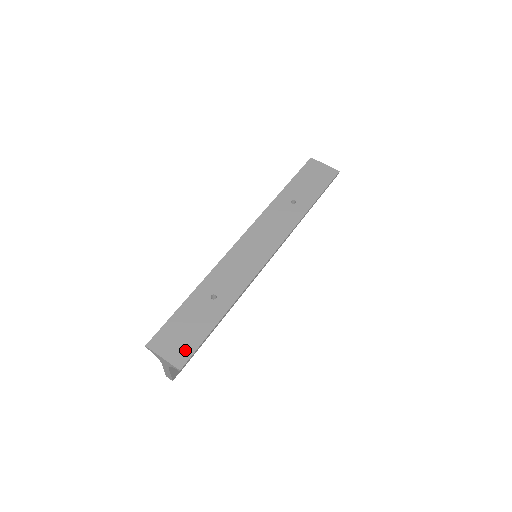
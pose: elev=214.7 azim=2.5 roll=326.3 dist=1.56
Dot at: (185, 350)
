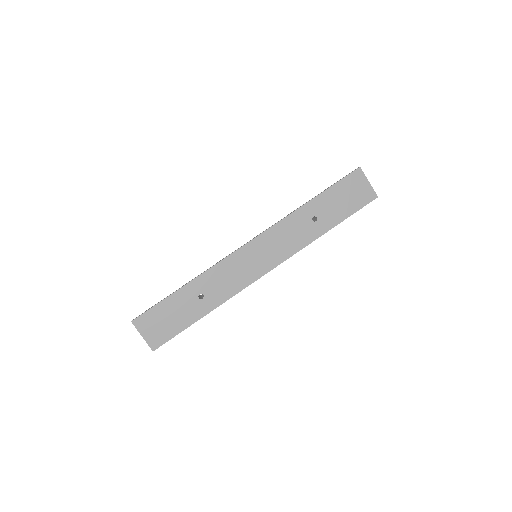
Dot at: (162, 336)
